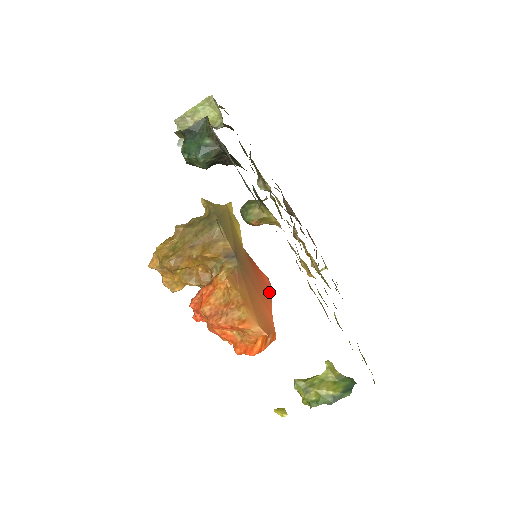
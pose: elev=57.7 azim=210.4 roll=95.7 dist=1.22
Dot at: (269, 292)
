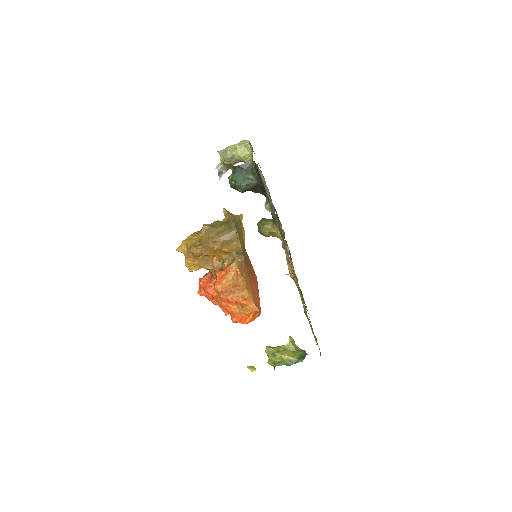
Dot at: (257, 283)
